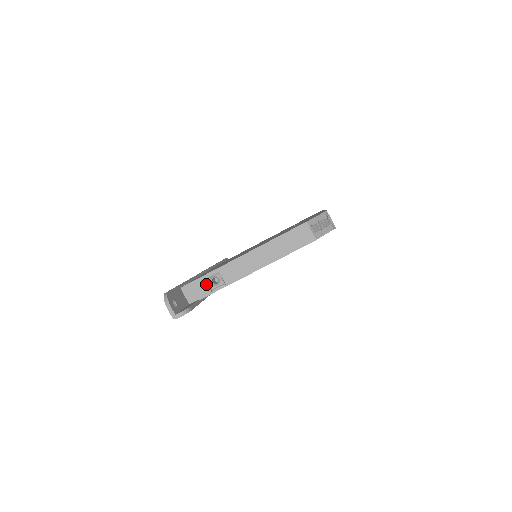
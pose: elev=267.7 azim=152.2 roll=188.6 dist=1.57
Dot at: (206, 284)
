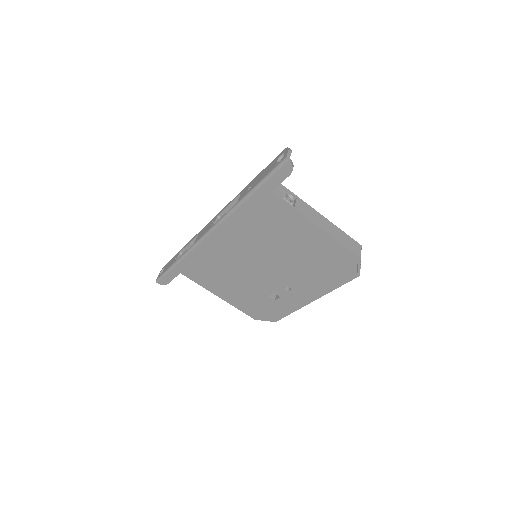
Dot at: (283, 192)
